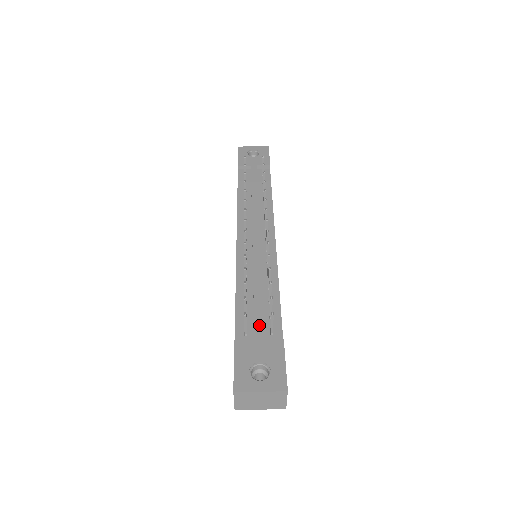
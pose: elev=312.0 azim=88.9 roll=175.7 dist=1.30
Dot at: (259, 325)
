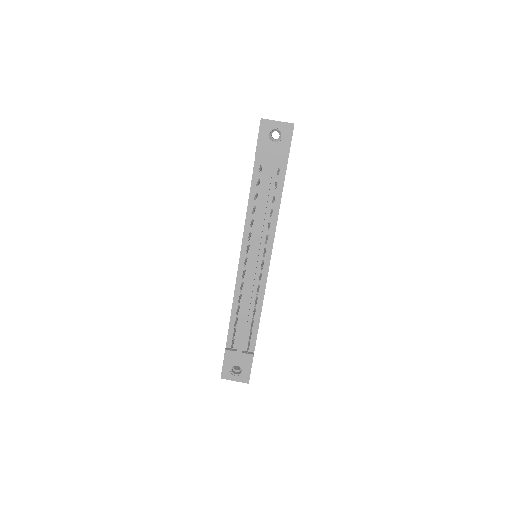
Dot at: (241, 343)
